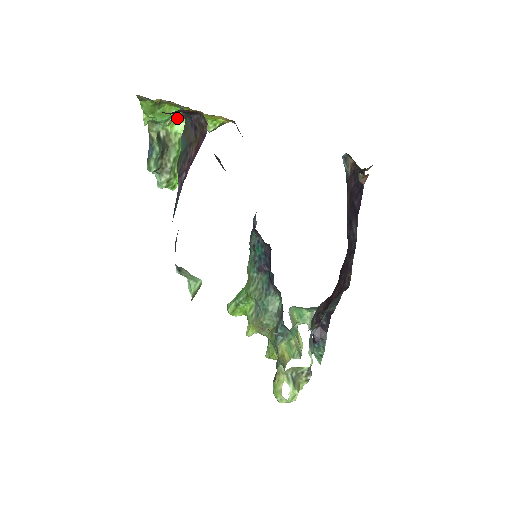
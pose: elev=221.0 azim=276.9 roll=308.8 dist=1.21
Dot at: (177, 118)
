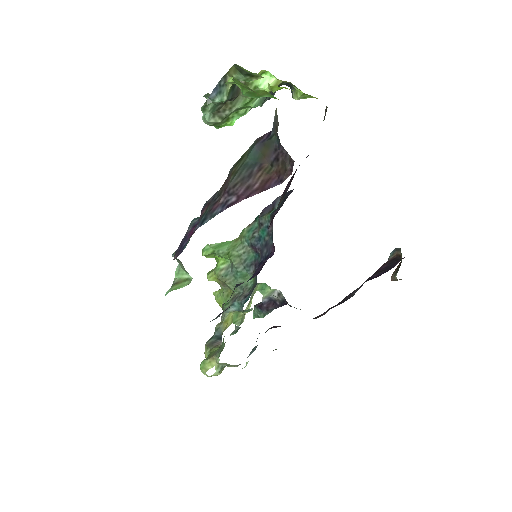
Dot at: occluded
